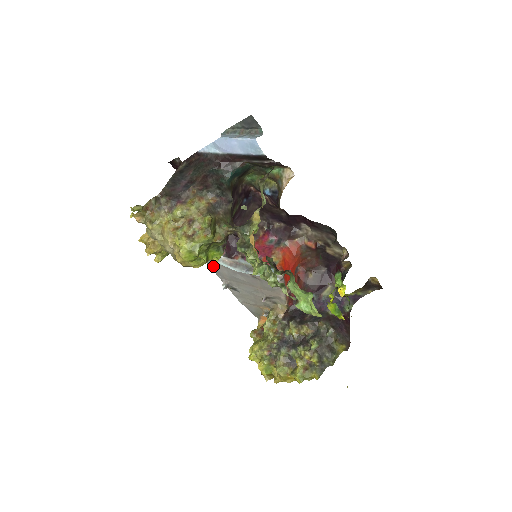
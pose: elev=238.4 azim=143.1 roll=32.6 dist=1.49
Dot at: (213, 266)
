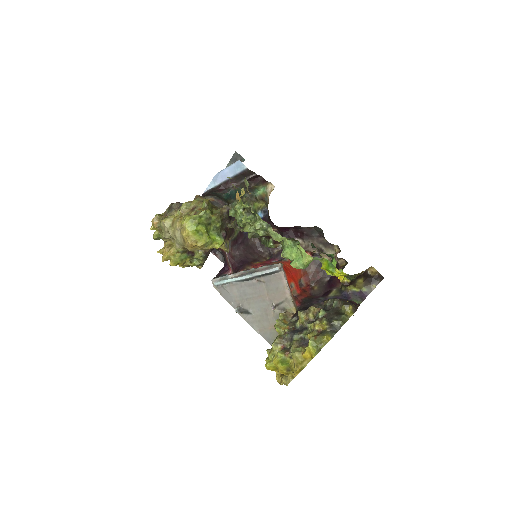
Dot at: (225, 292)
